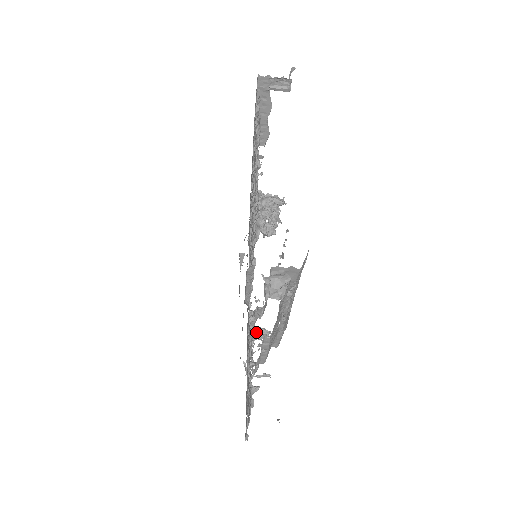
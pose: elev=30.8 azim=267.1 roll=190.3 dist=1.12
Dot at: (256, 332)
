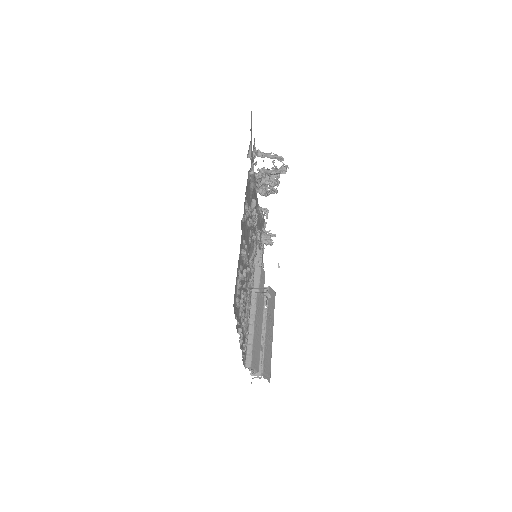
Dot at: occluded
